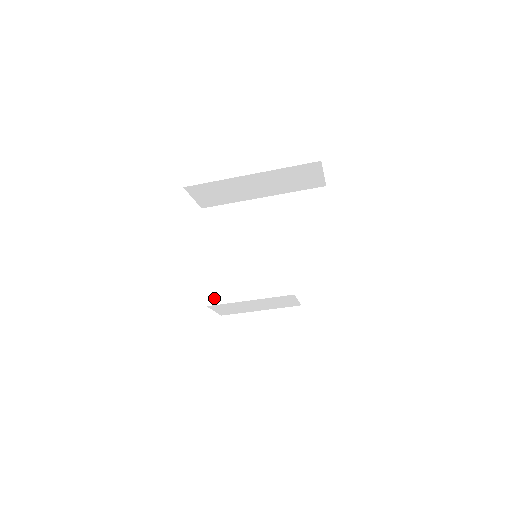
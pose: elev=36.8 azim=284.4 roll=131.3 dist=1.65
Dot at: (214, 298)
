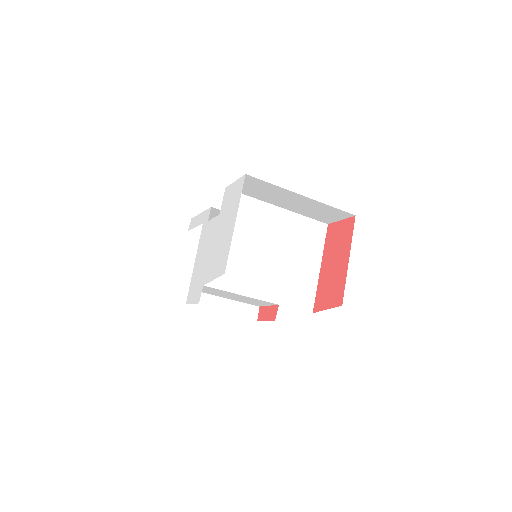
Dot at: (213, 281)
